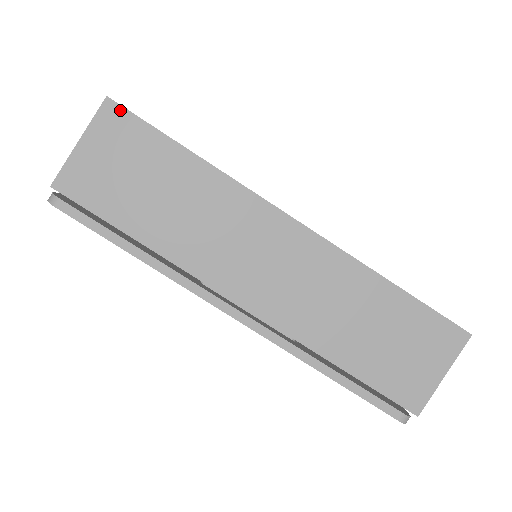
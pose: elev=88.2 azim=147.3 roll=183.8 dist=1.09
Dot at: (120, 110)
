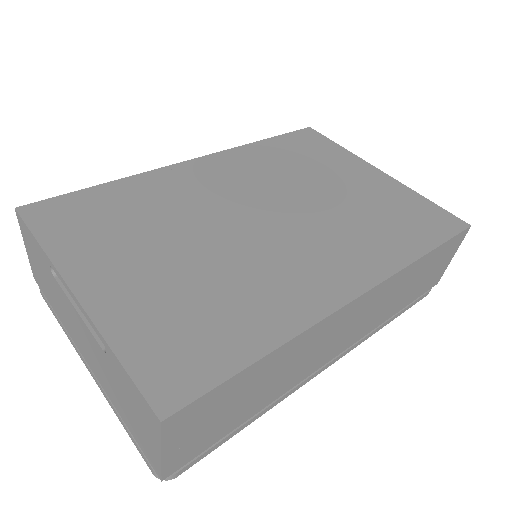
Dot at: (182, 412)
